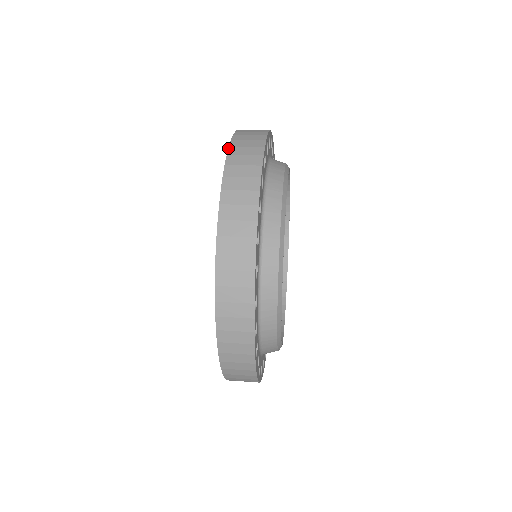
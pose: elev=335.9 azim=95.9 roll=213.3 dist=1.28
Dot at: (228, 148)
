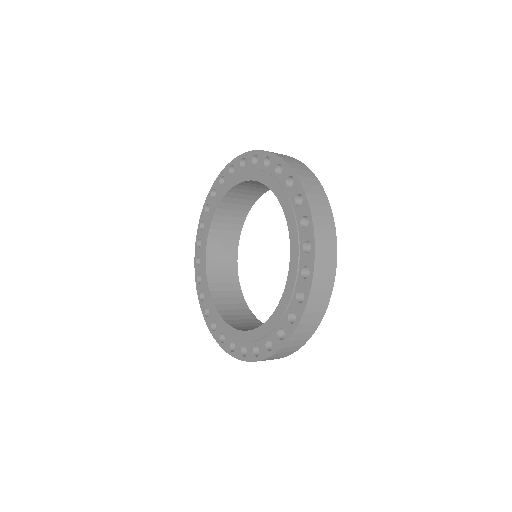
Dot at: (312, 217)
